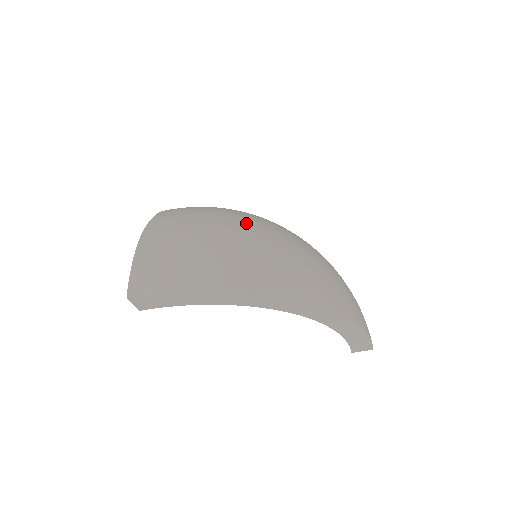
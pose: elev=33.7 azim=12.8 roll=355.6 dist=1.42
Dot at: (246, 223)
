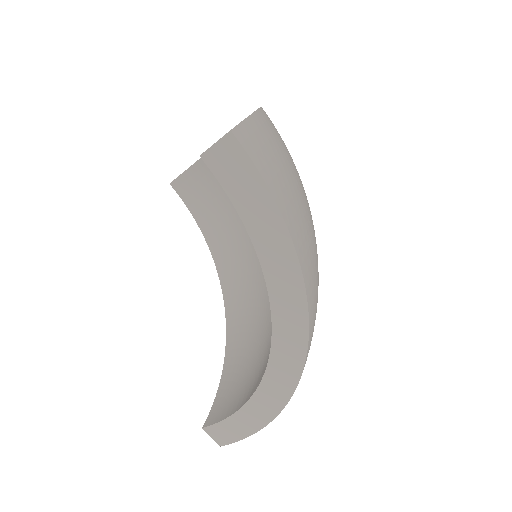
Dot at: occluded
